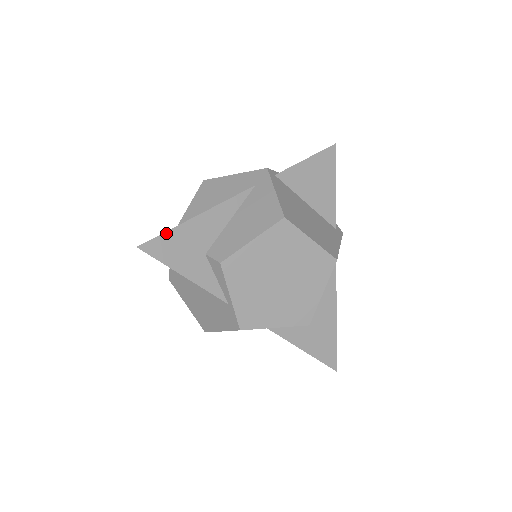
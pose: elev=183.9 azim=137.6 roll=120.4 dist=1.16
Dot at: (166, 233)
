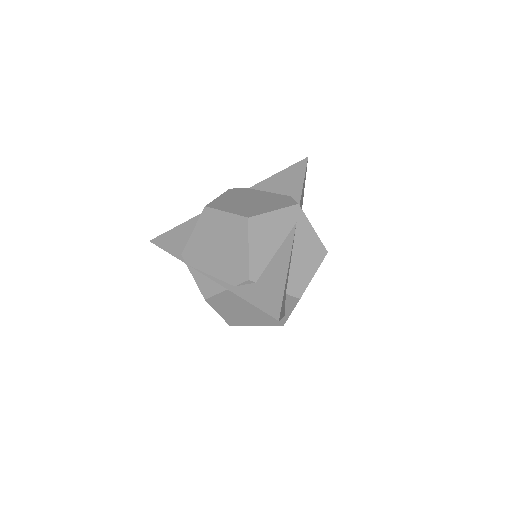
Dot at: (283, 297)
